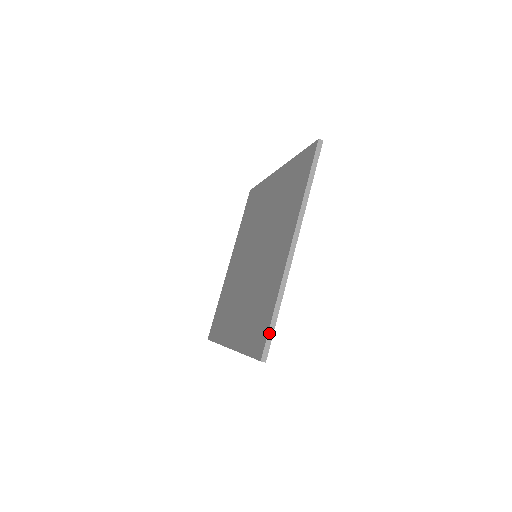
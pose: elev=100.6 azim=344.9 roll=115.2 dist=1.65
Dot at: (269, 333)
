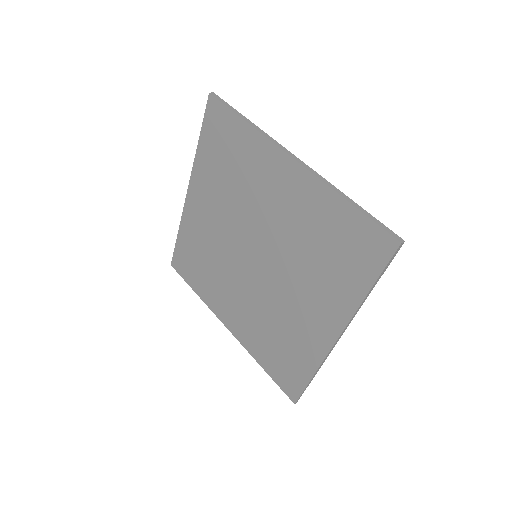
Dot at: (373, 220)
